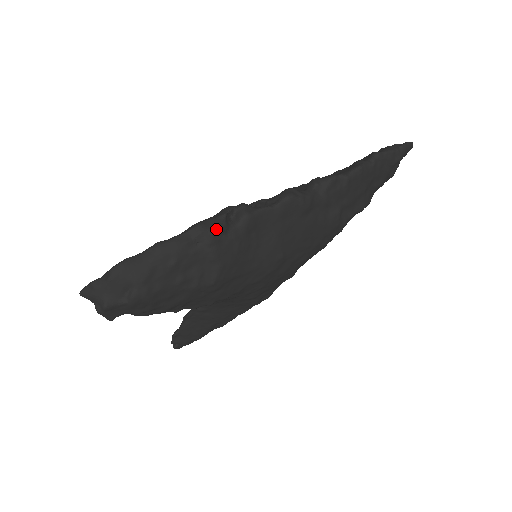
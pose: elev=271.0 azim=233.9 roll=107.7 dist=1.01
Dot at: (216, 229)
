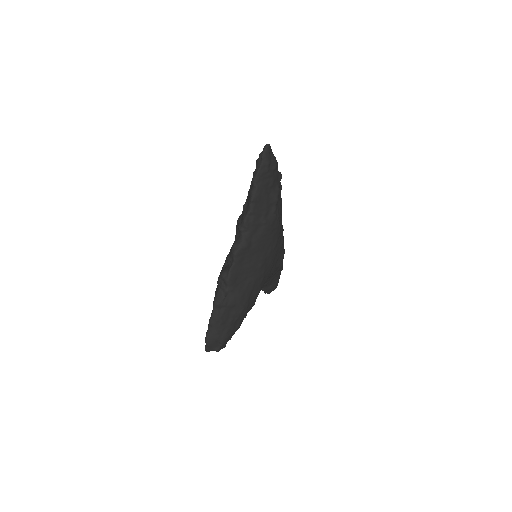
Dot at: (222, 299)
